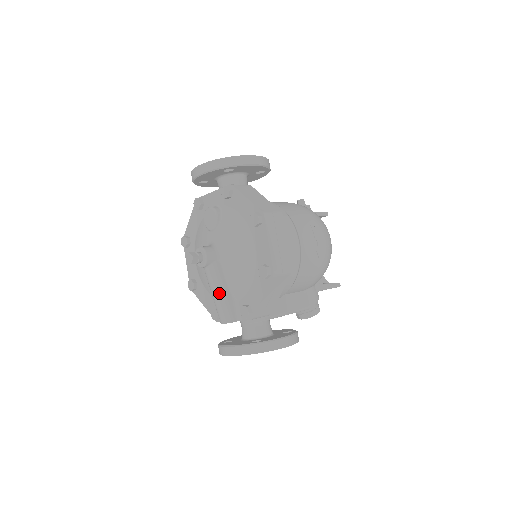
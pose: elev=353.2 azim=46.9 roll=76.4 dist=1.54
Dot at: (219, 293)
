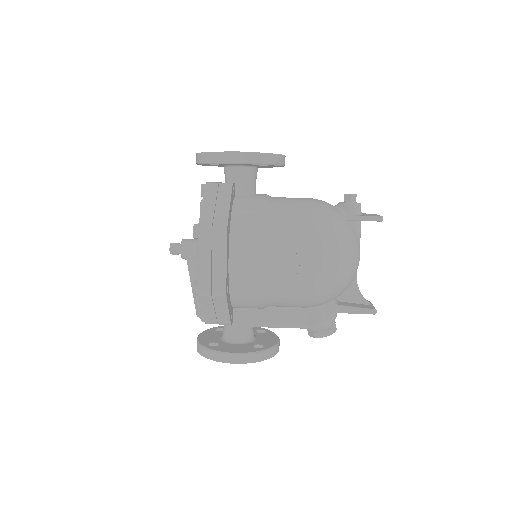
Dot at: occluded
